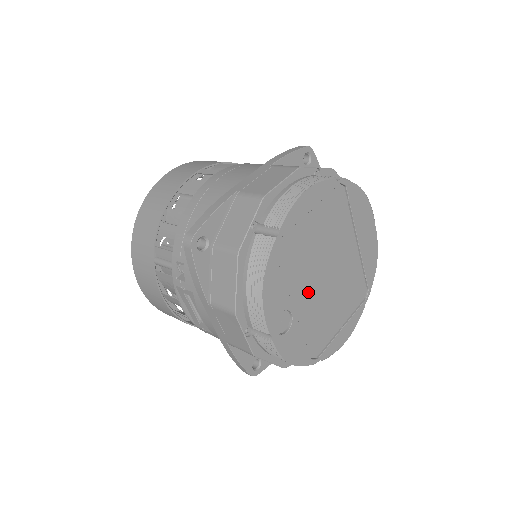
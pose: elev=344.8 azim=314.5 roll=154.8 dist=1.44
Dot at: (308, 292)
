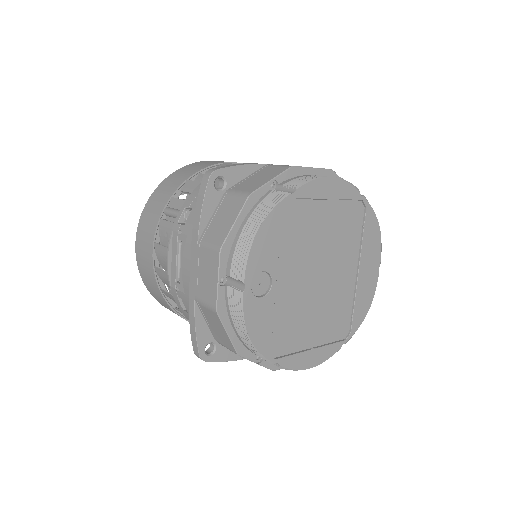
Dot at: (295, 277)
